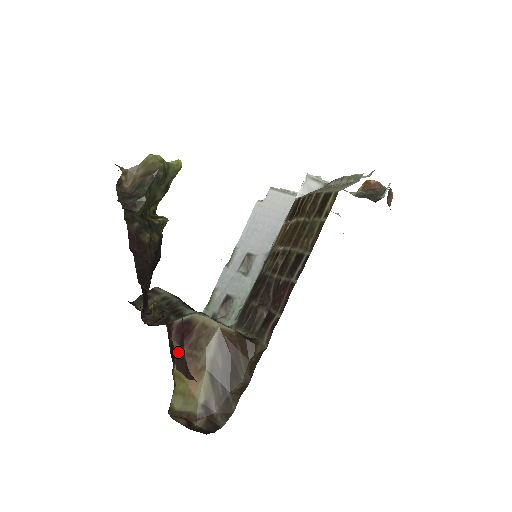
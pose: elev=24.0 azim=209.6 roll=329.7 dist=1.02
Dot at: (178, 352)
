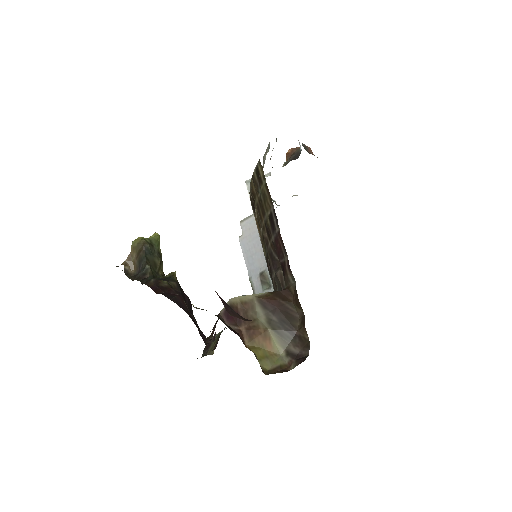
Dot at: (224, 306)
